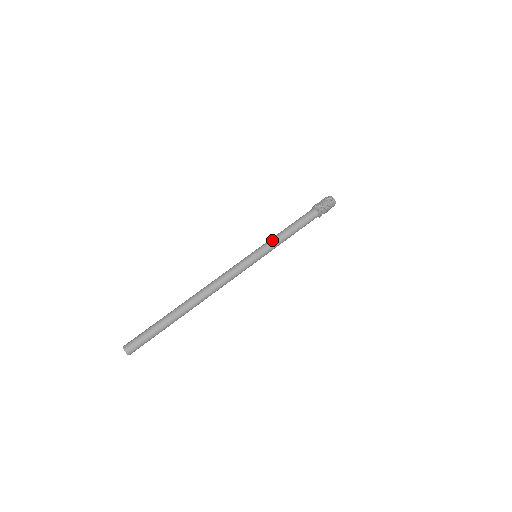
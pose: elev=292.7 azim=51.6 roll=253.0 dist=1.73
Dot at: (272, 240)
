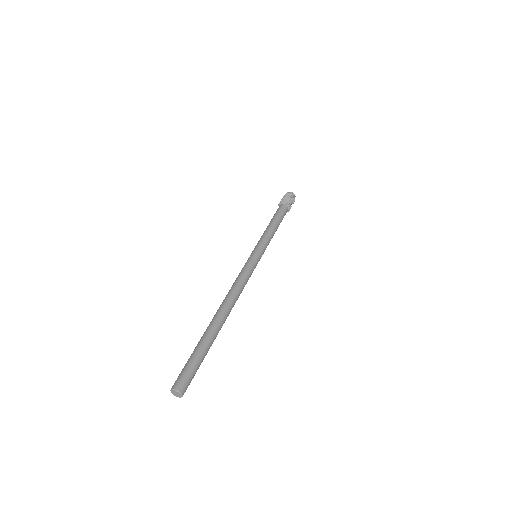
Dot at: (260, 239)
